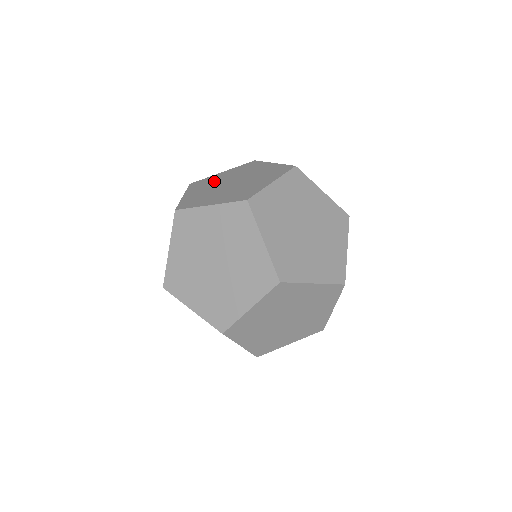
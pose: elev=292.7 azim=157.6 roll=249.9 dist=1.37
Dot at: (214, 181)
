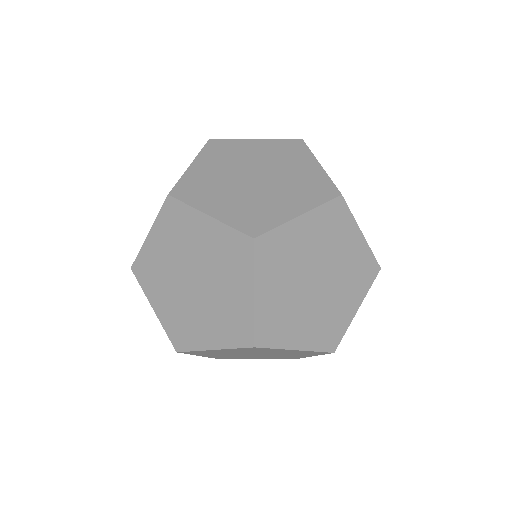
Dot at: occluded
